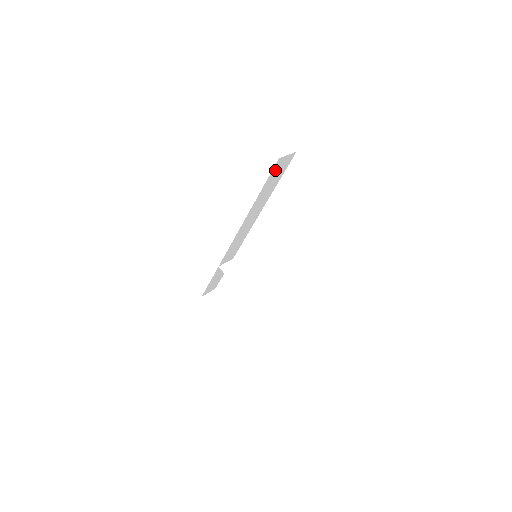
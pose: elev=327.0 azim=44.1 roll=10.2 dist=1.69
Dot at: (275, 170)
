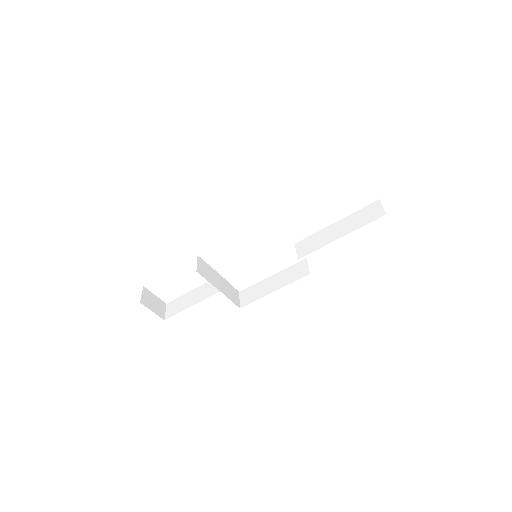
Dot at: occluded
